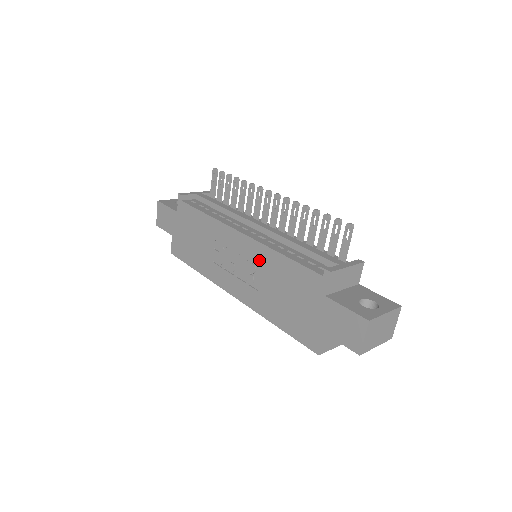
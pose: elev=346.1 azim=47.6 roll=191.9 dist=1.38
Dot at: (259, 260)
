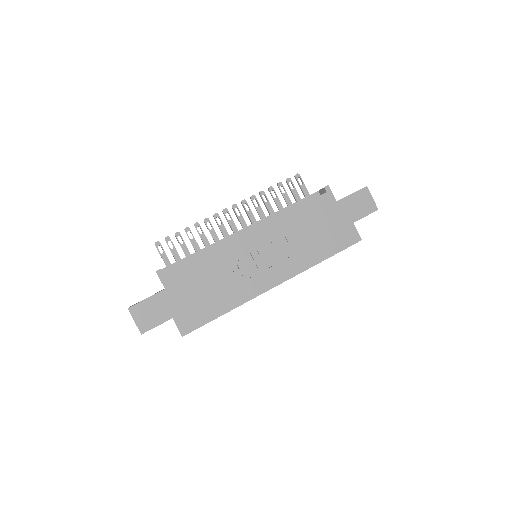
Dot at: (278, 233)
